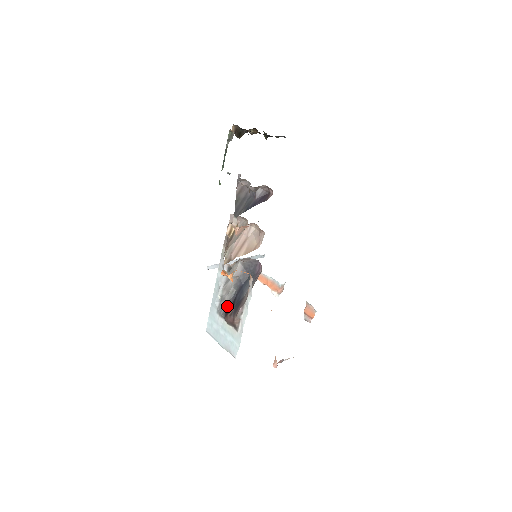
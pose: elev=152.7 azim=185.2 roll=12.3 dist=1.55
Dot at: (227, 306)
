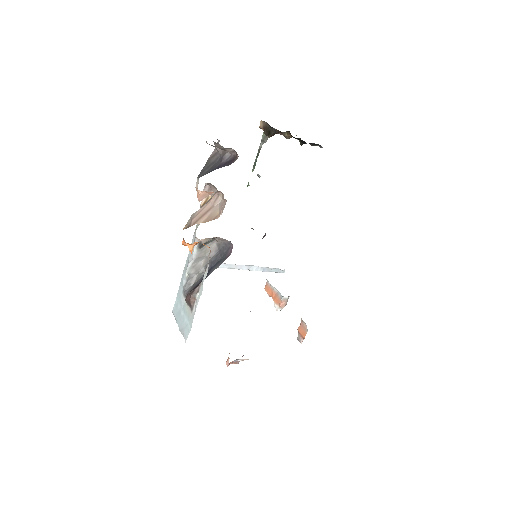
Dot at: (193, 286)
